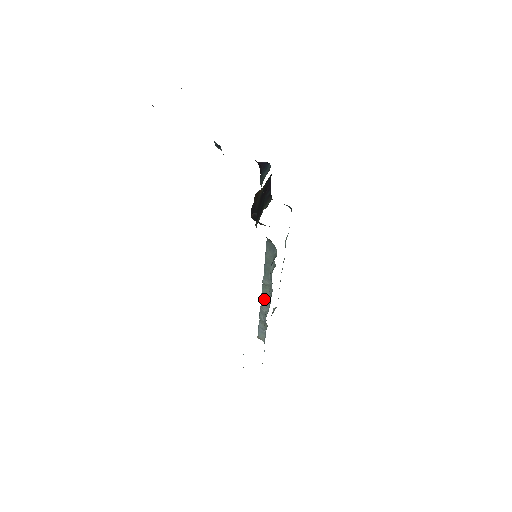
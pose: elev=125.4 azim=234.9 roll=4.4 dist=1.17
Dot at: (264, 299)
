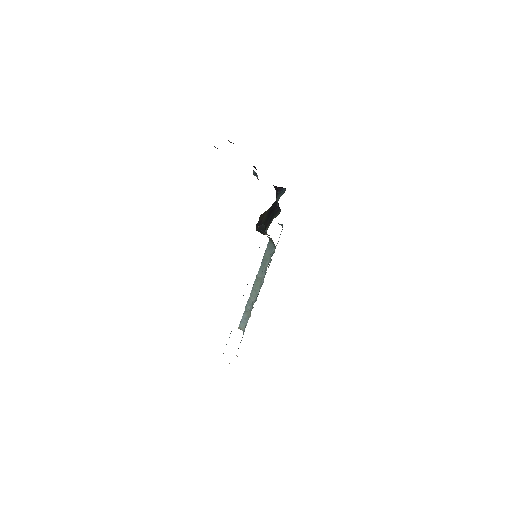
Dot at: (254, 291)
